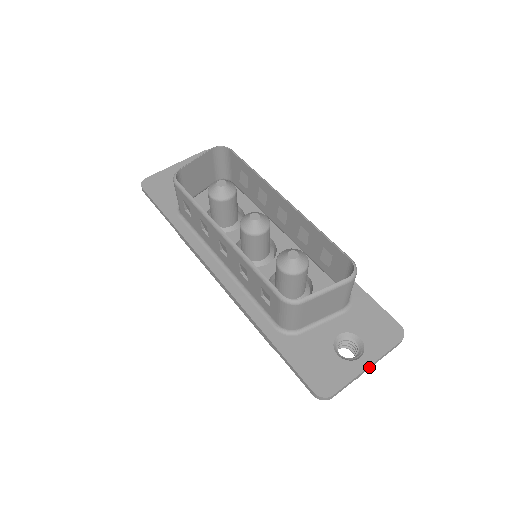
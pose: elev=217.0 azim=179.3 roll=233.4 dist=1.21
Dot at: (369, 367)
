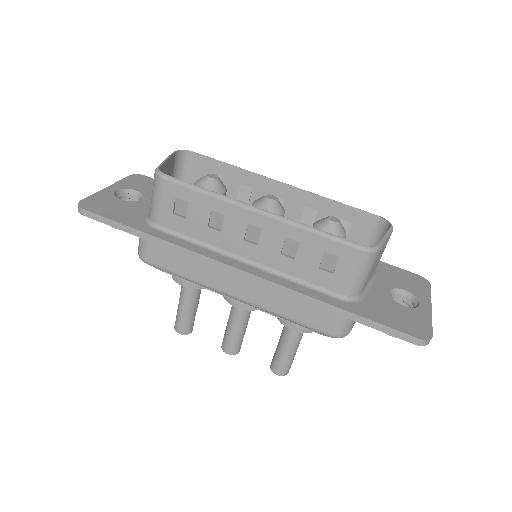
Dot at: (430, 309)
